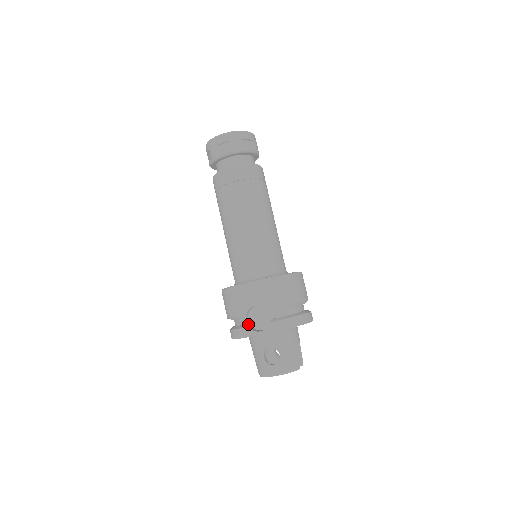
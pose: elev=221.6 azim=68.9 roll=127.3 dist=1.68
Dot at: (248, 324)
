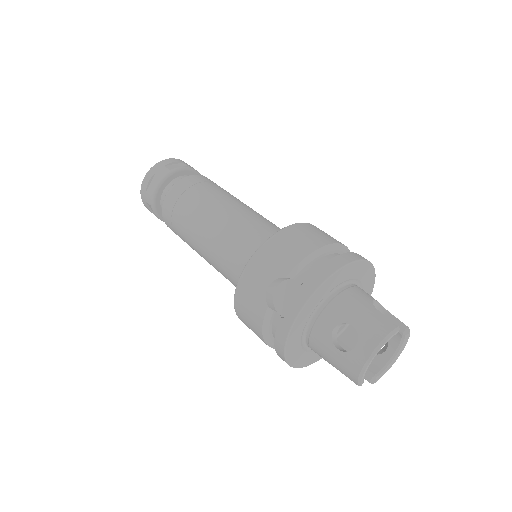
Dot at: (280, 317)
